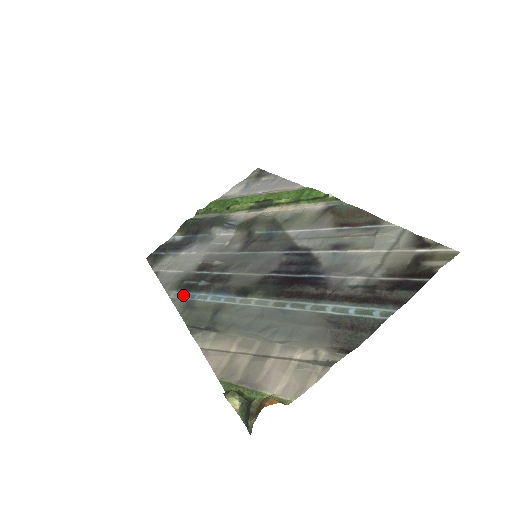
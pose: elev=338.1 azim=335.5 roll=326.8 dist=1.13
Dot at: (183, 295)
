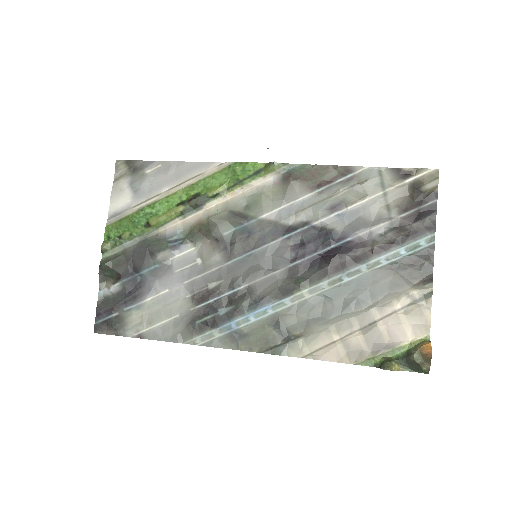
Dot at: (215, 334)
